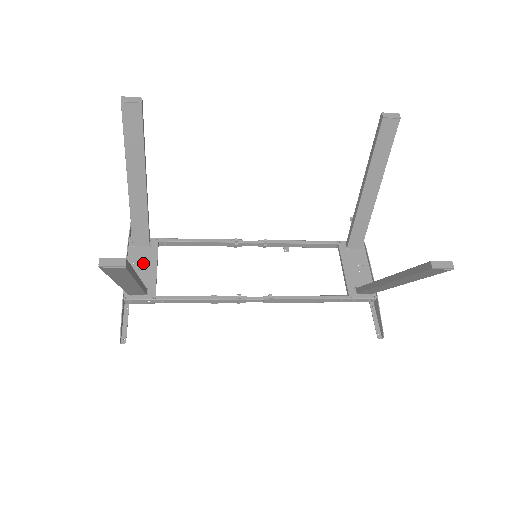
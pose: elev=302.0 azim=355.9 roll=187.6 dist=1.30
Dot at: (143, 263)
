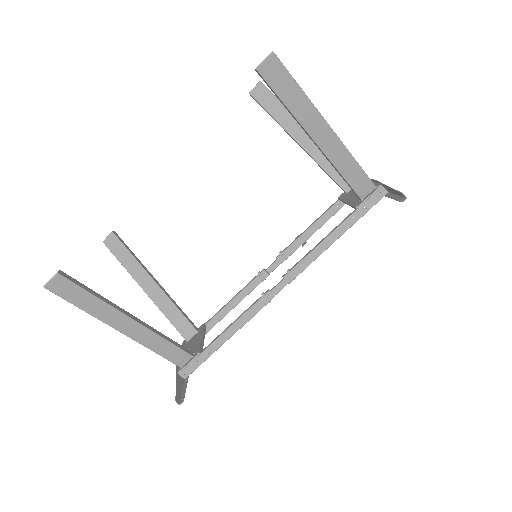
Dot at: (193, 344)
